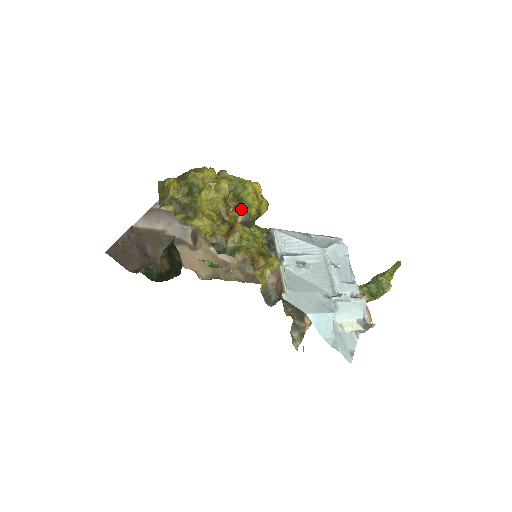
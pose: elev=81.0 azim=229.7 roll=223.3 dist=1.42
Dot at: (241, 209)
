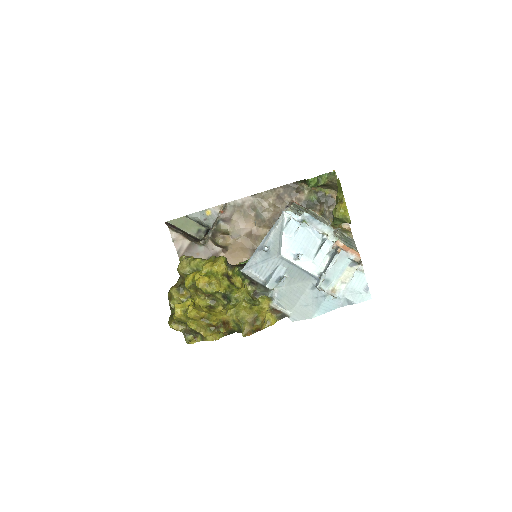
Dot at: (214, 295)
